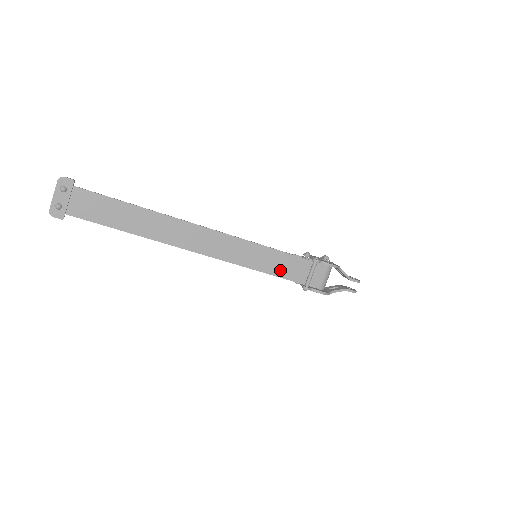
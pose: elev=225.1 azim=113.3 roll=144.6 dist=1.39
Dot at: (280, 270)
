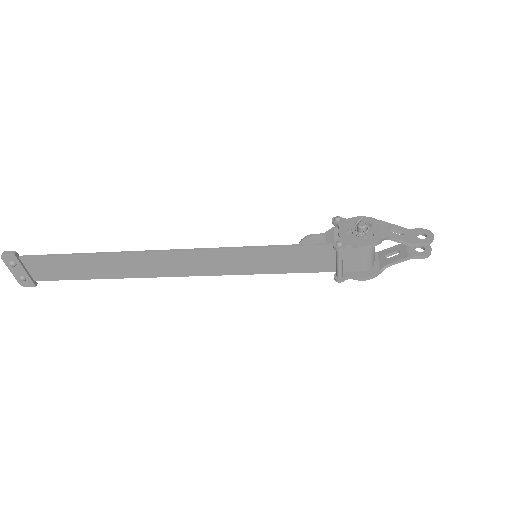
Dot at: (294, 266)
